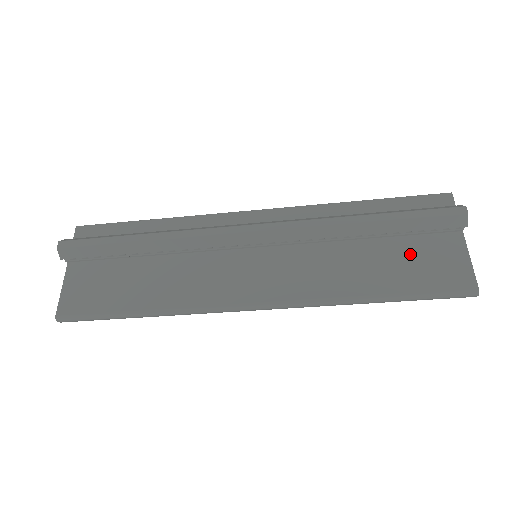
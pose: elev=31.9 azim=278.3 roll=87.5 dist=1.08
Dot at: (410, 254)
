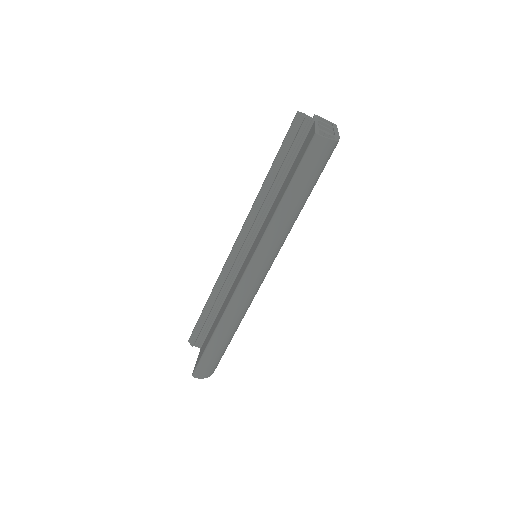
Dot at: (295, 164)
